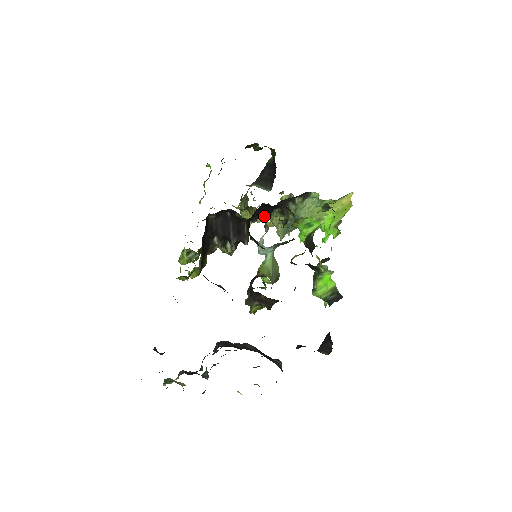
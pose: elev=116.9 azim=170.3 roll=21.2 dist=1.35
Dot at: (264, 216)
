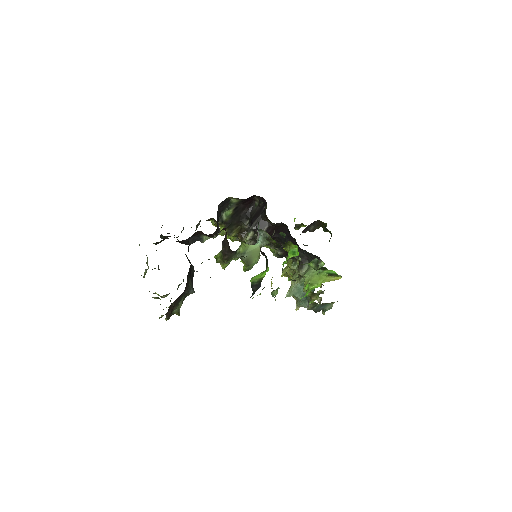
Dot at: occluded
